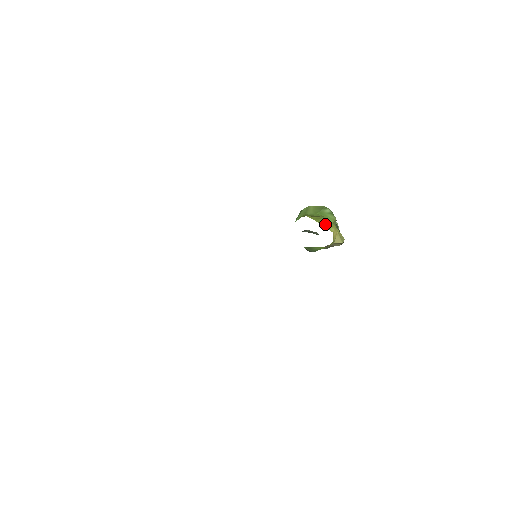
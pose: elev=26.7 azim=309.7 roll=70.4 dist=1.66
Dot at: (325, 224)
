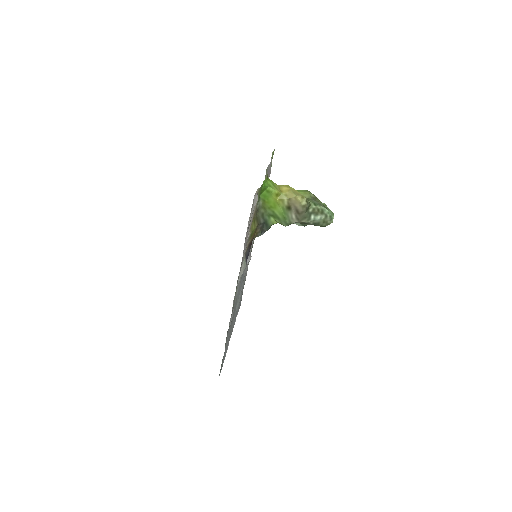
Dot at: occluded
